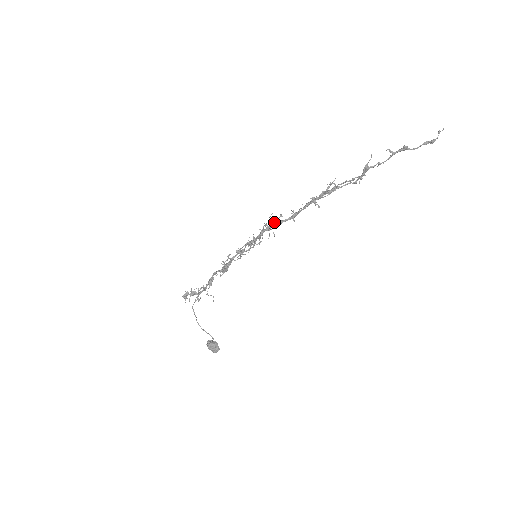
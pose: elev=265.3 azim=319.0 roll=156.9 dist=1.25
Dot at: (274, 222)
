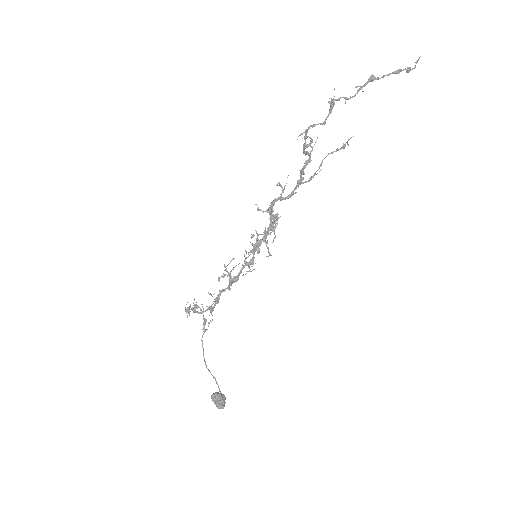
Dot at: (269, 208)
